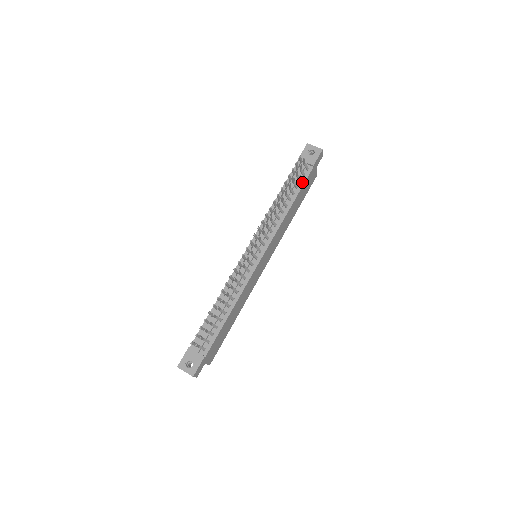
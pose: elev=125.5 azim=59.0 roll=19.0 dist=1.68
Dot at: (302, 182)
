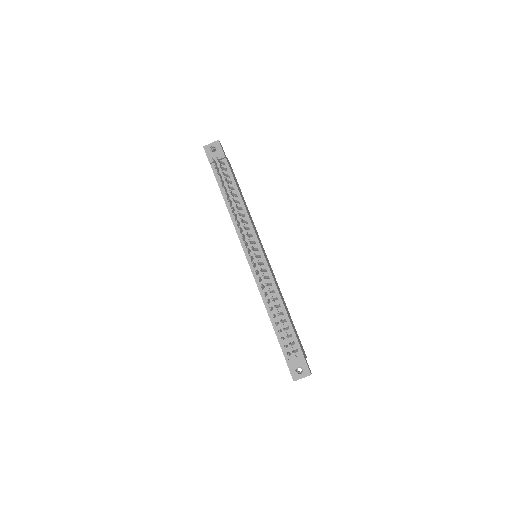
Dot at: (230, 176)
